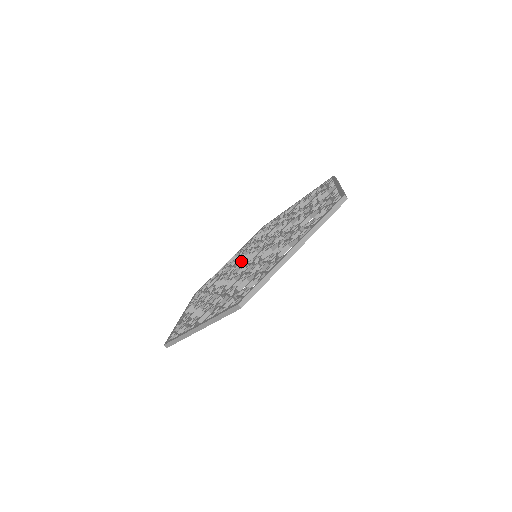
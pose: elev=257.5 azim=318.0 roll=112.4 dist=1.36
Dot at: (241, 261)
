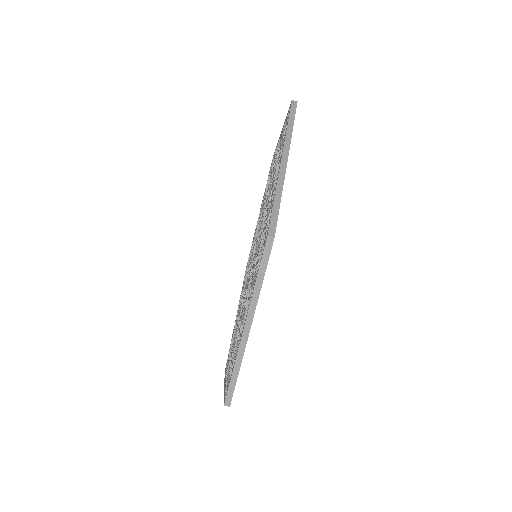
Dot at: occluded
